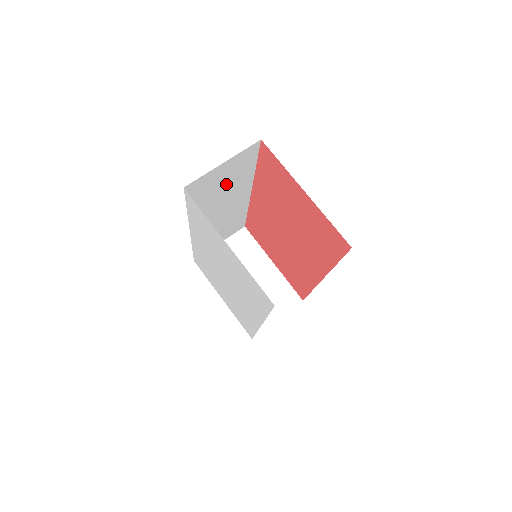
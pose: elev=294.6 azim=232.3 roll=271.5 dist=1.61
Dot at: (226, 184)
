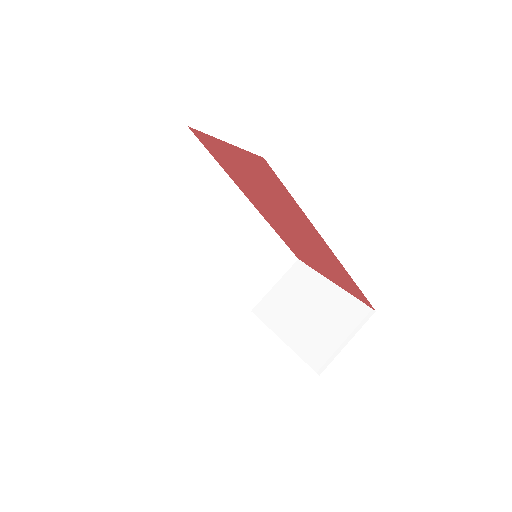
Dot at: (191, 191)
